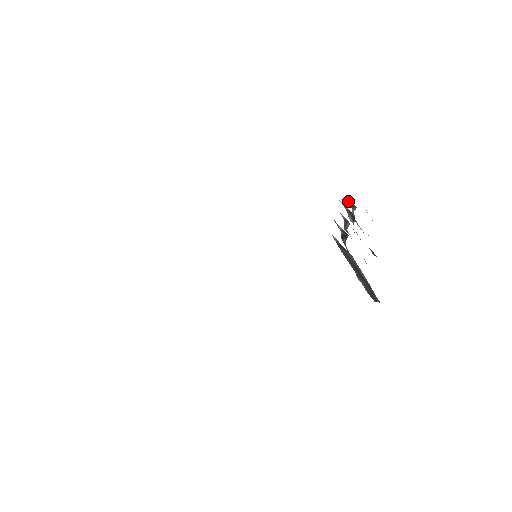
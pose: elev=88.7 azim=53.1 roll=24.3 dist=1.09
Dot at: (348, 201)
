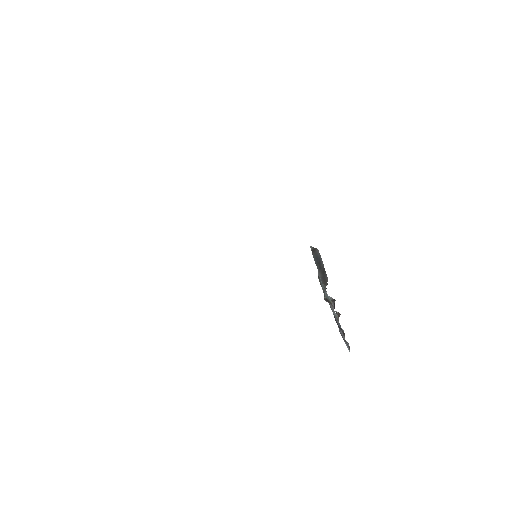
Dot at: occluded
